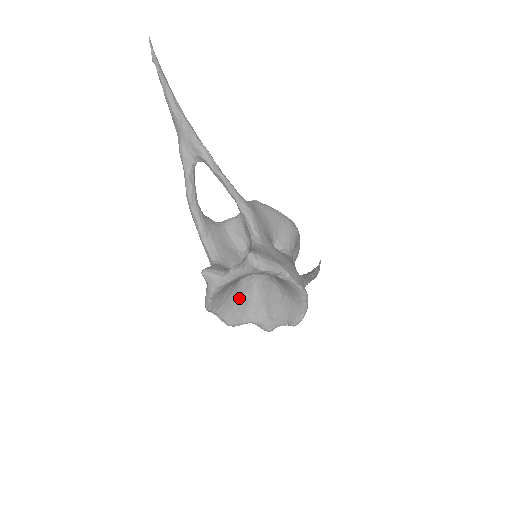
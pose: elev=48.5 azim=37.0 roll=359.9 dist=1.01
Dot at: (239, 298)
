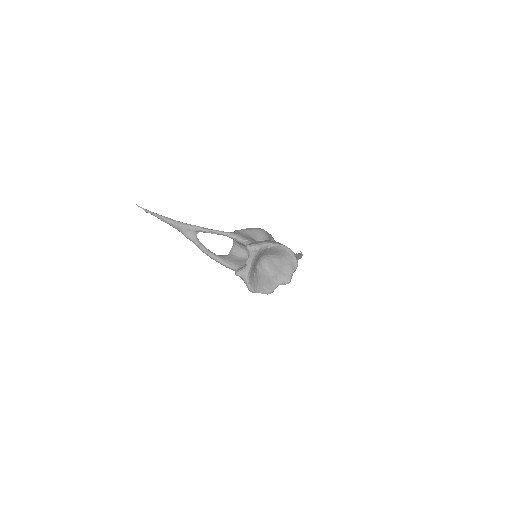
Dot at: (263, 278)
